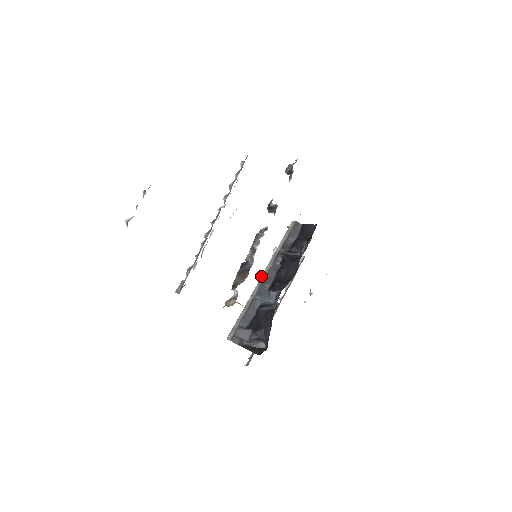
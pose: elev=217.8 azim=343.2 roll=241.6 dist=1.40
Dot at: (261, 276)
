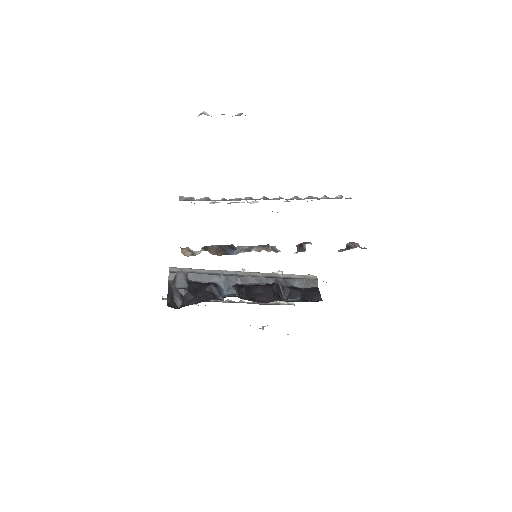
Dot at: (247, 271)
